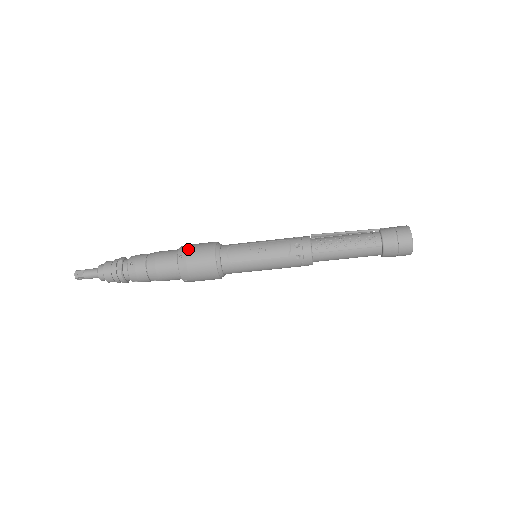
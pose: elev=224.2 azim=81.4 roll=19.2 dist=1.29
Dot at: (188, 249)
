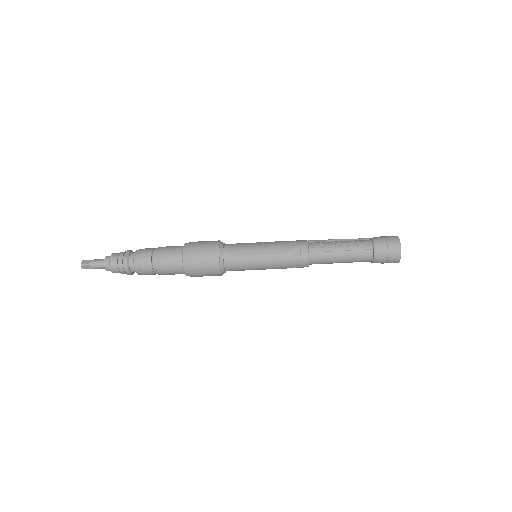
Dot at: (194, 242)
